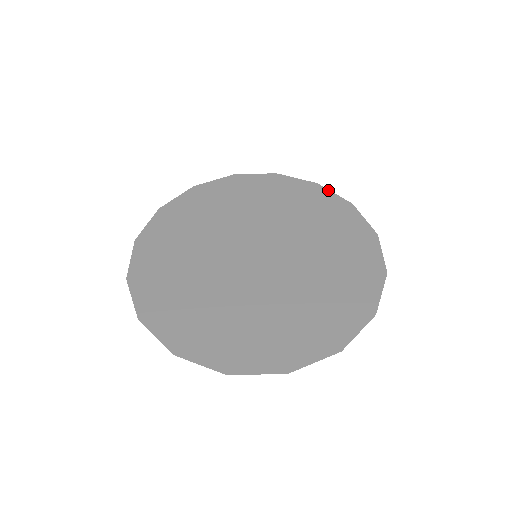
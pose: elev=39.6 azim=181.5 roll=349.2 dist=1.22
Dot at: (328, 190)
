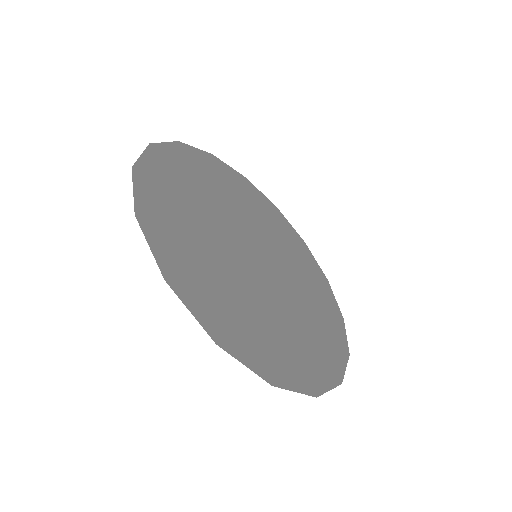
Dot at: (345, 329)
